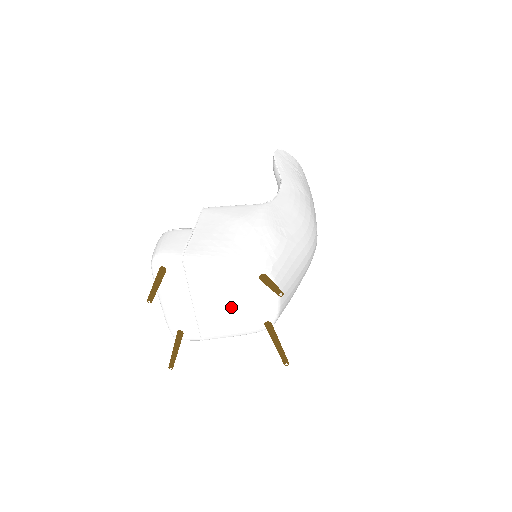
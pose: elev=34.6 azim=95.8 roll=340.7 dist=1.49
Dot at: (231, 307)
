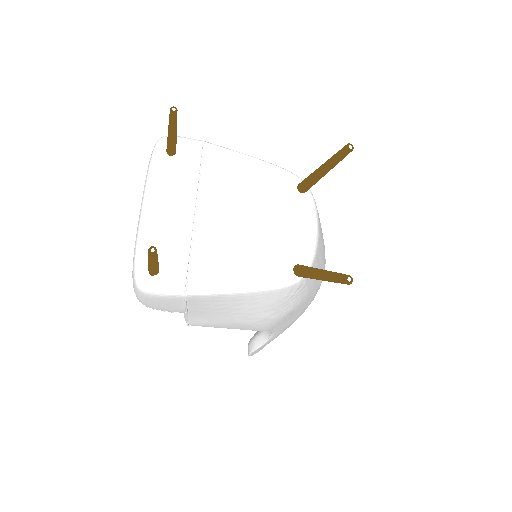
Dot at: (250, 229)
